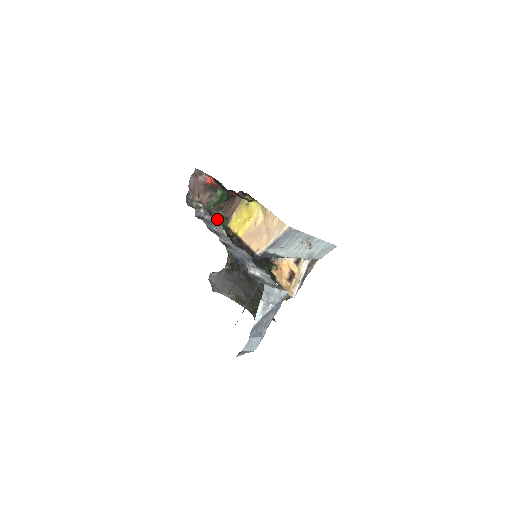
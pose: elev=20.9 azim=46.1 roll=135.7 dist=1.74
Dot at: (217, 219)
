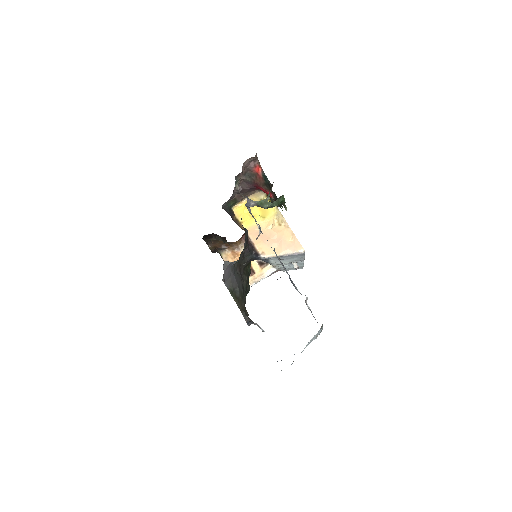
Dot at: (230, 199)
